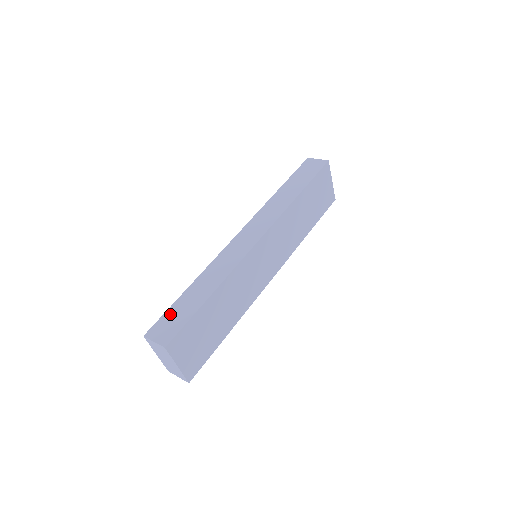
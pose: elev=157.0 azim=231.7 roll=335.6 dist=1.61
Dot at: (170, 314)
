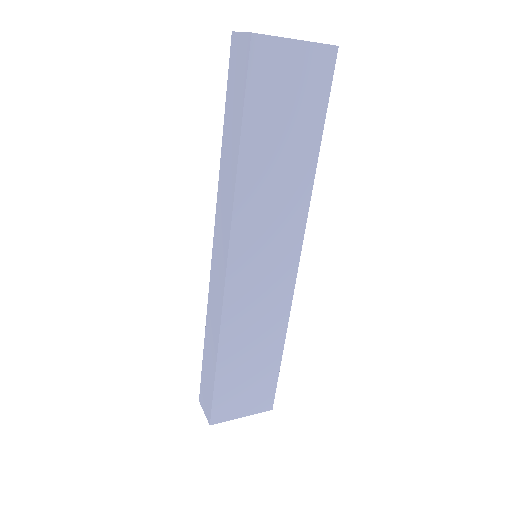
Dot at: (203, 379)
